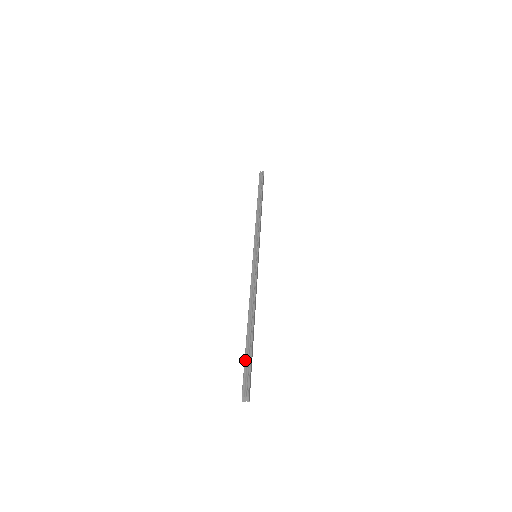
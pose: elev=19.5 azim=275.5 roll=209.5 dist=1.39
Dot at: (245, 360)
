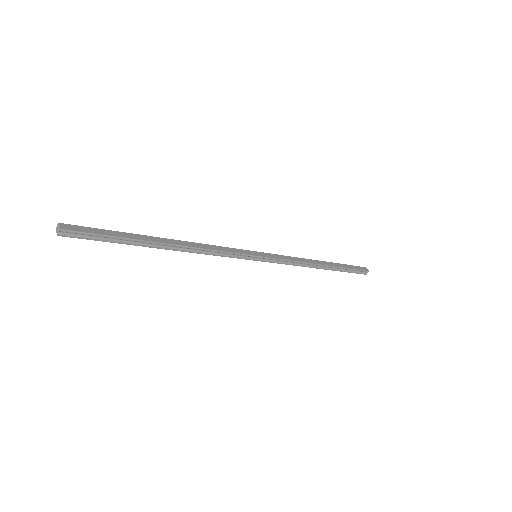
Dot at: occluded
